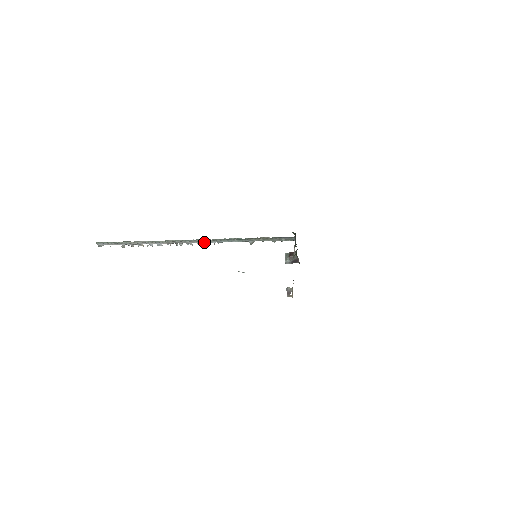
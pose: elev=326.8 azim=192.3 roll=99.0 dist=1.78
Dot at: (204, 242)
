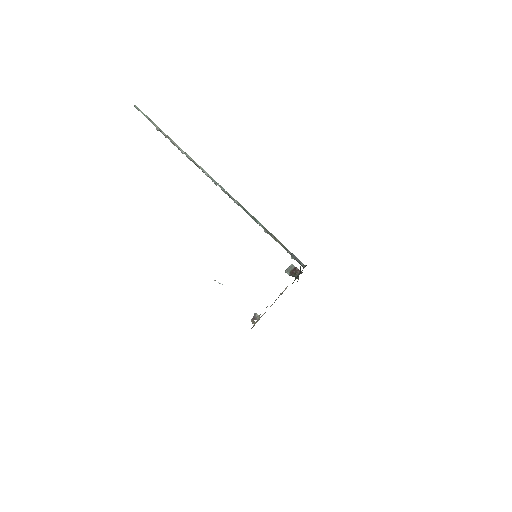
Dot at: (227, 193)
